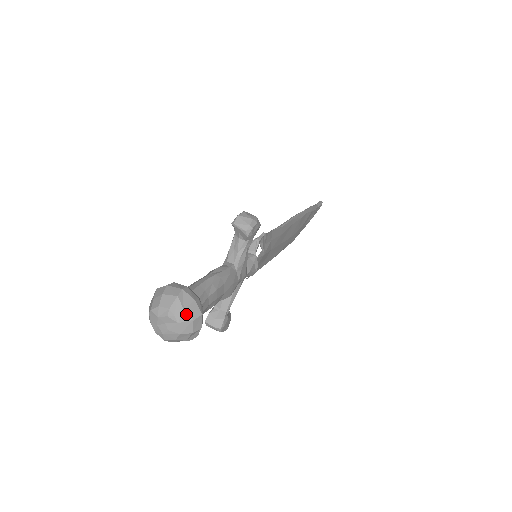
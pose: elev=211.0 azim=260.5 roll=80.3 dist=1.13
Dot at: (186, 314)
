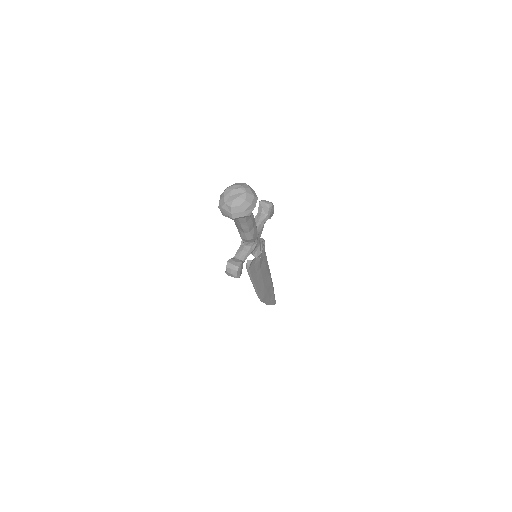
Dot at: (251, 191)
